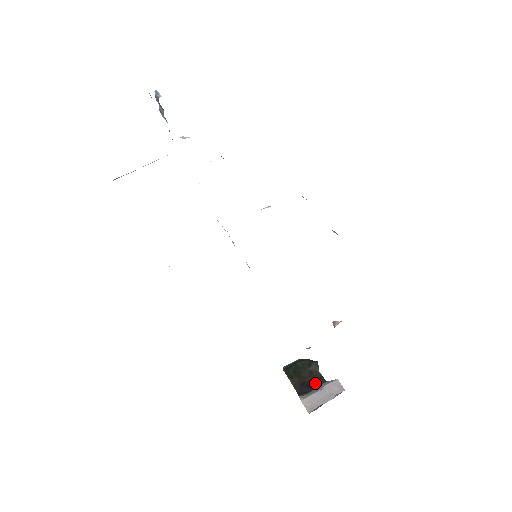
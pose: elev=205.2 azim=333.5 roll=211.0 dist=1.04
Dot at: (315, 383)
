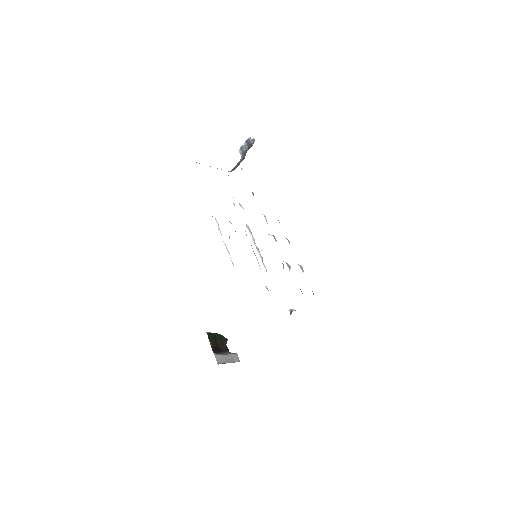
Dot at: (223, 350)
